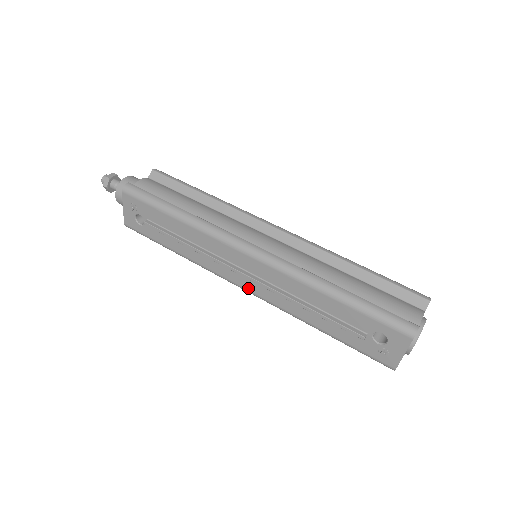
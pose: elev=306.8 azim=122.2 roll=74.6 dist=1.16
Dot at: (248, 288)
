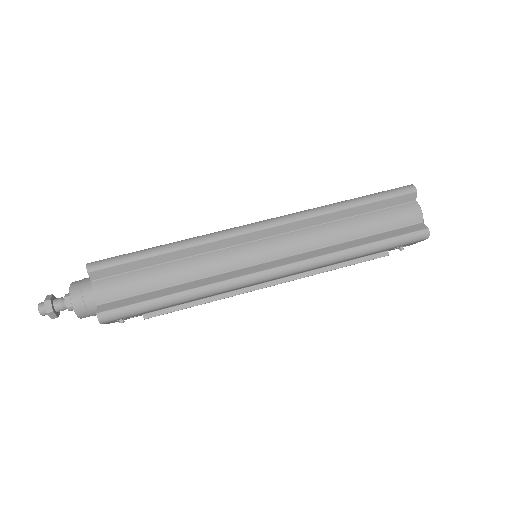
Dot at: occluded
